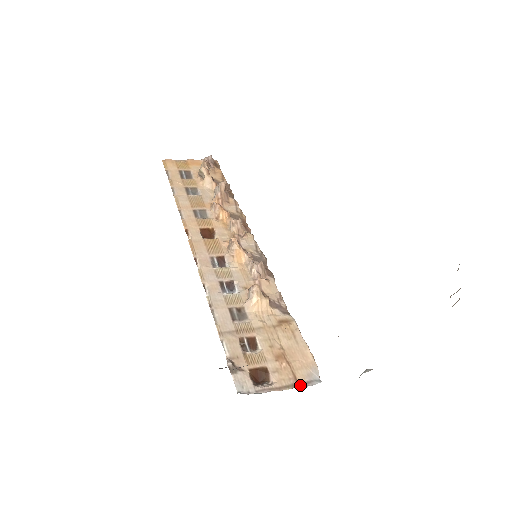
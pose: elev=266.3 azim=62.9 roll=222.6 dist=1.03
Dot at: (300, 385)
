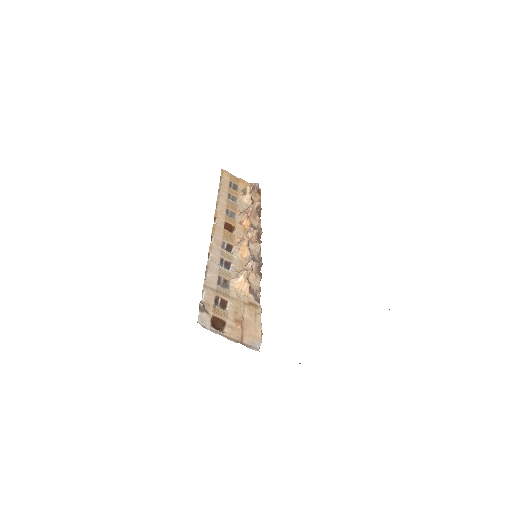
Dot at: (243, 344)
